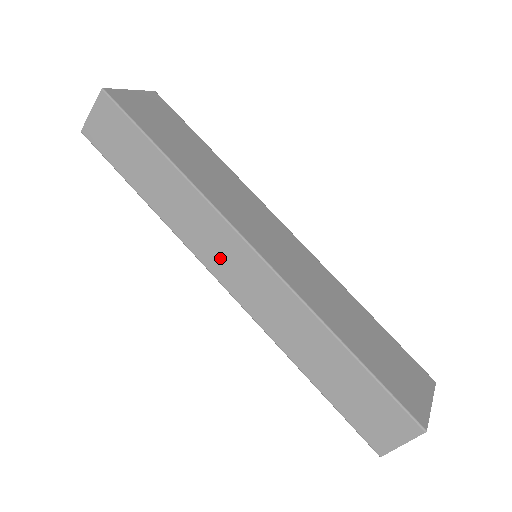
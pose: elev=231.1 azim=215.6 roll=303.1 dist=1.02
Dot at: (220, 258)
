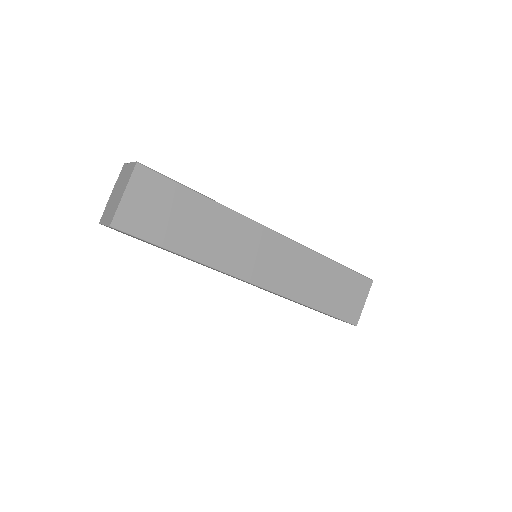
Dot at: occluded
